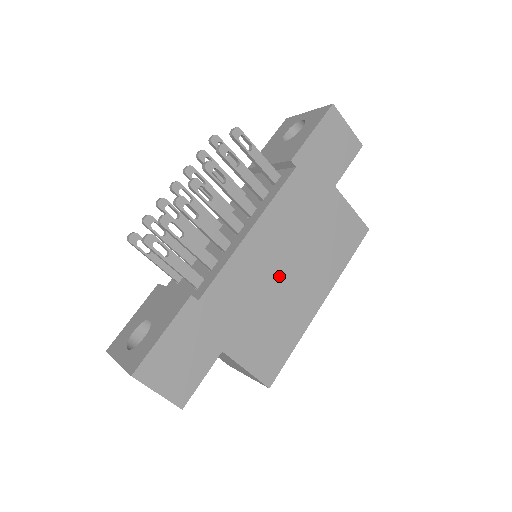
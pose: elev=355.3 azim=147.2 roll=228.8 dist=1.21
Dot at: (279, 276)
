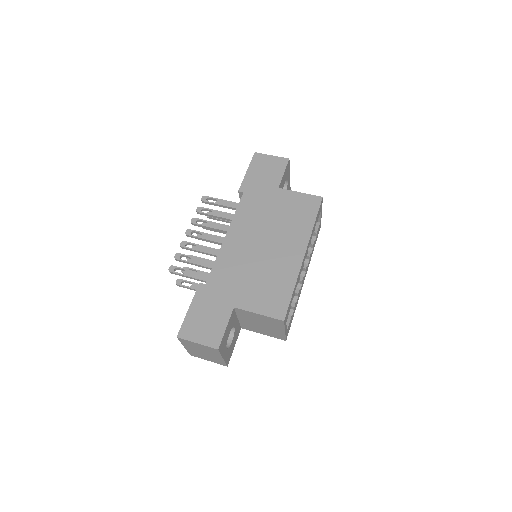
Dot at: (259, 251)
